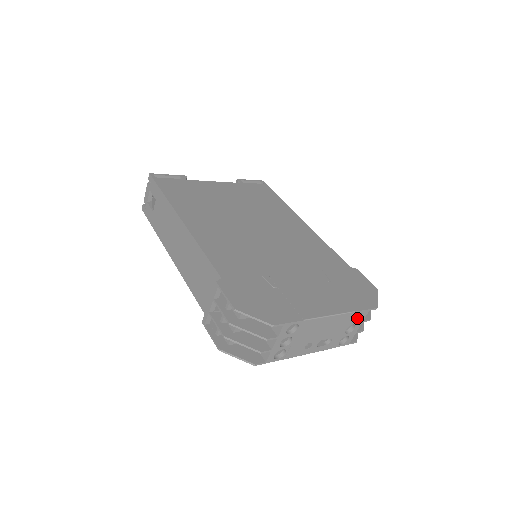
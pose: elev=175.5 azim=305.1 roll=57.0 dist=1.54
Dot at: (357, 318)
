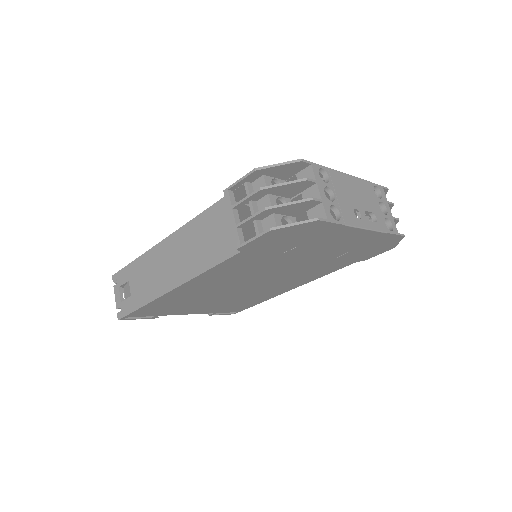
Dot at: (379, 198)
